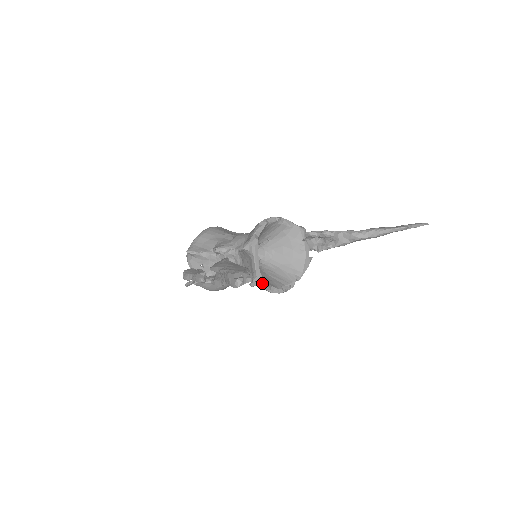
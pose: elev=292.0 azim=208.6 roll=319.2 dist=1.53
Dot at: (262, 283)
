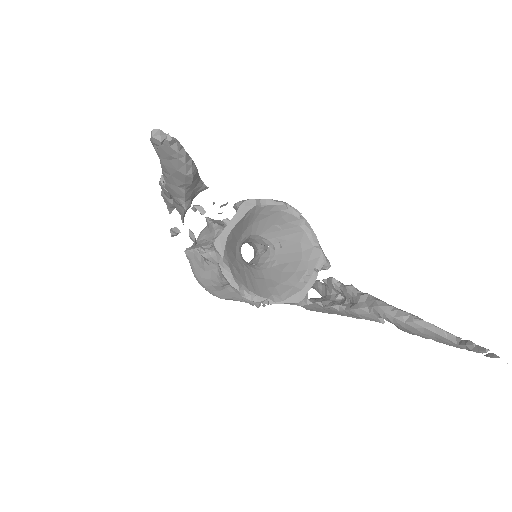
Dot at: (220, 248)
